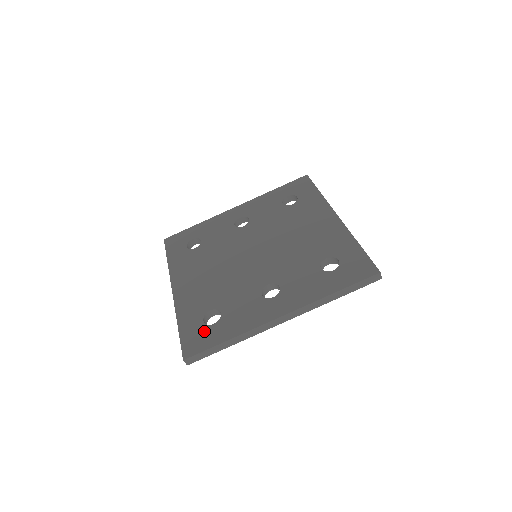
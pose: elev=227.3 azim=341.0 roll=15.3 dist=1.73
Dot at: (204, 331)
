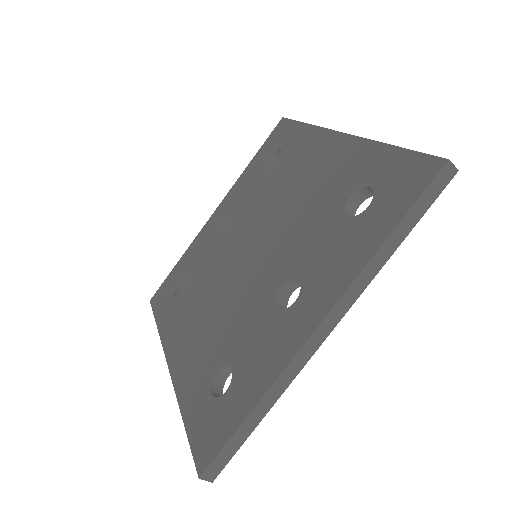
Dot at: (216, 411)
